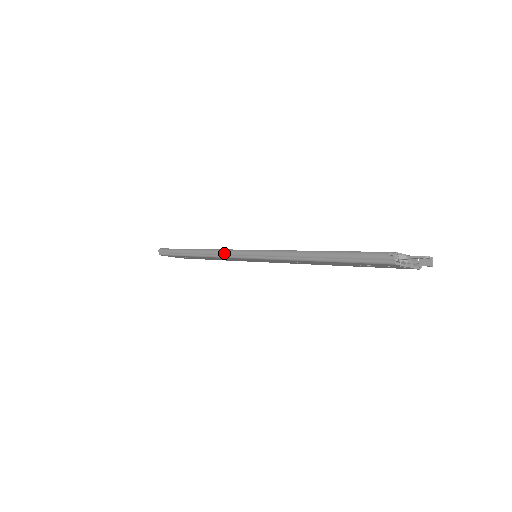
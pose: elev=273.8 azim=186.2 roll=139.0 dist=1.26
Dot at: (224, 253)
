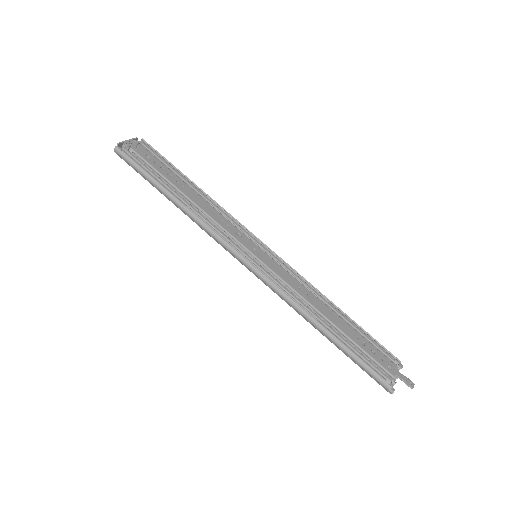
Dot at: (223, 245)
